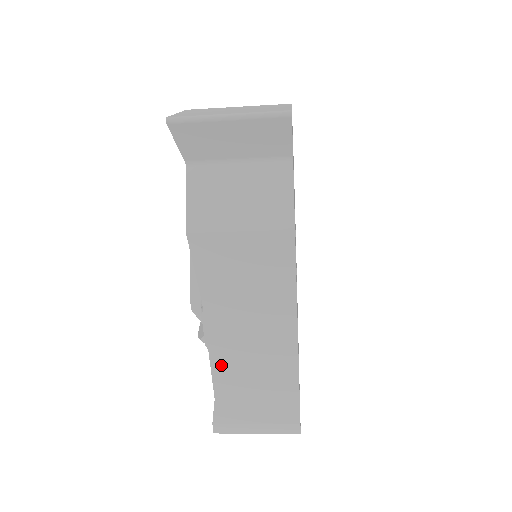
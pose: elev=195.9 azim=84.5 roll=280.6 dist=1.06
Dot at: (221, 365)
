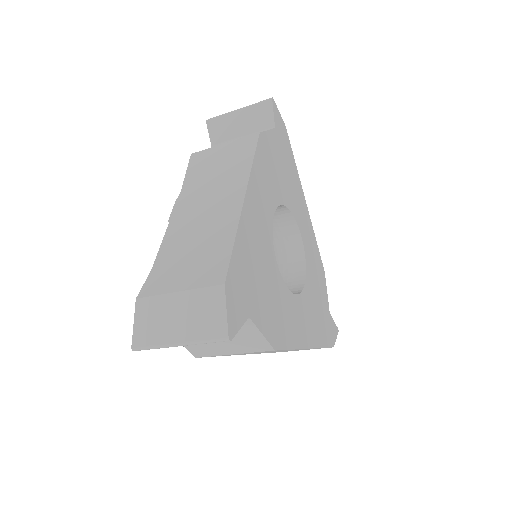
Dot at: (173, 234)
